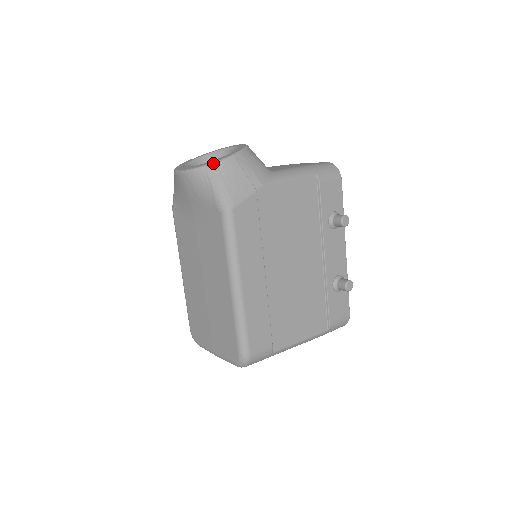
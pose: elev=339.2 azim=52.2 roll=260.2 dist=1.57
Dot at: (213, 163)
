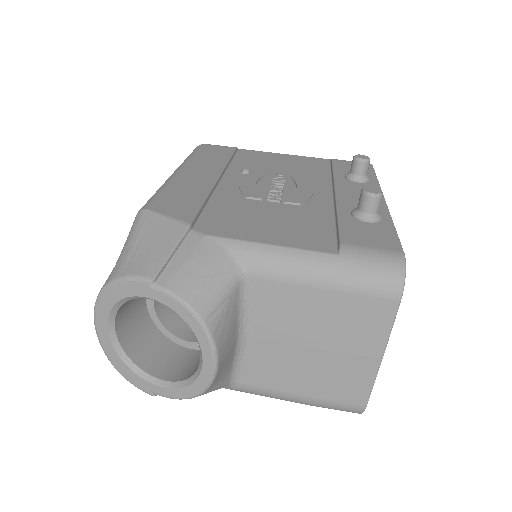
Dot at: occluded
